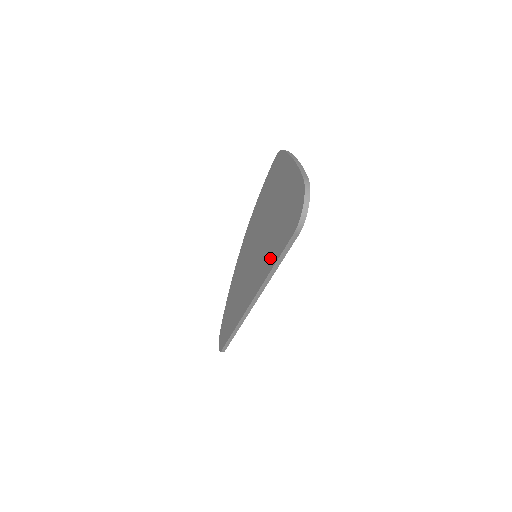
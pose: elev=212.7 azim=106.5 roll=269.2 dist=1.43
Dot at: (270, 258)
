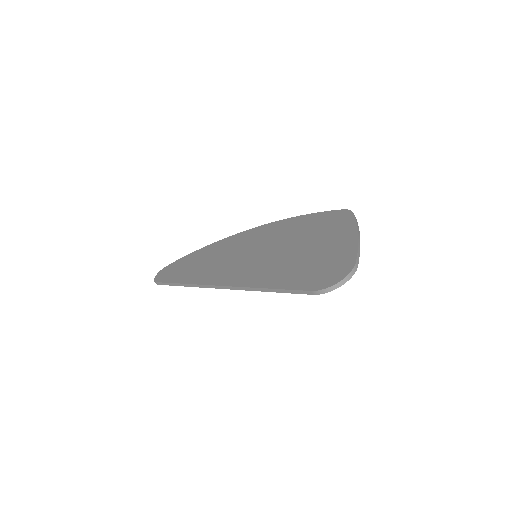
Dot at: (271, 278)
